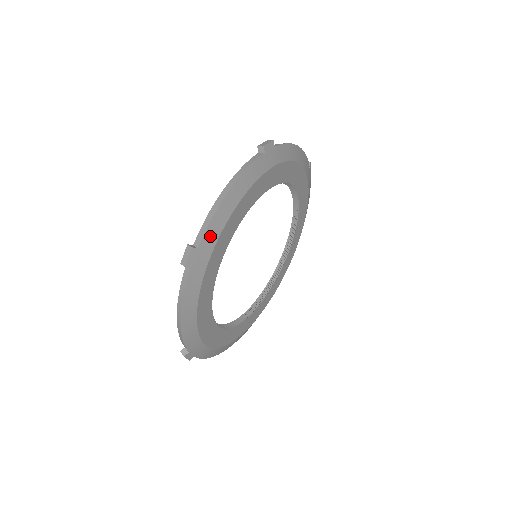
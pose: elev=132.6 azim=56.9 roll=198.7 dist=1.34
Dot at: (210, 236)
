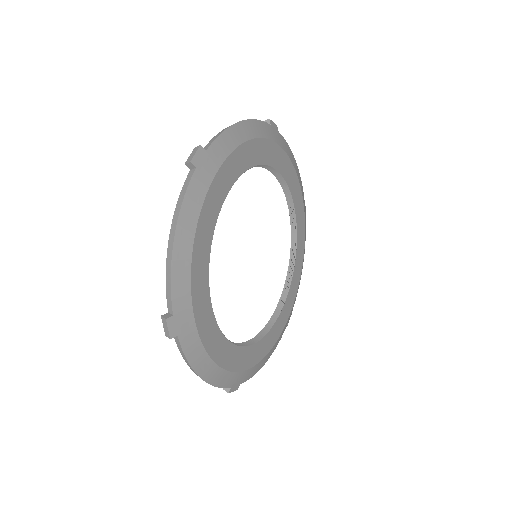
Dot at: (180, 296)
